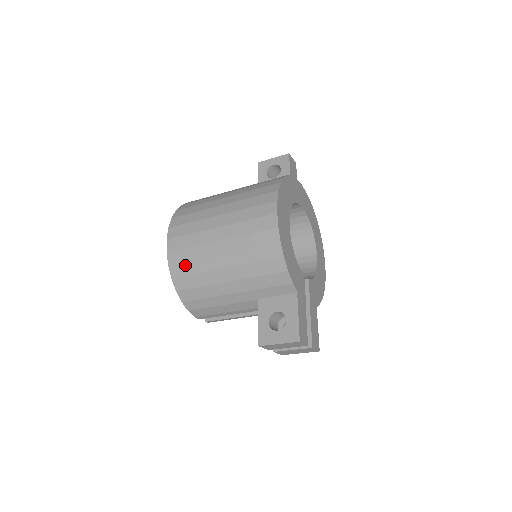
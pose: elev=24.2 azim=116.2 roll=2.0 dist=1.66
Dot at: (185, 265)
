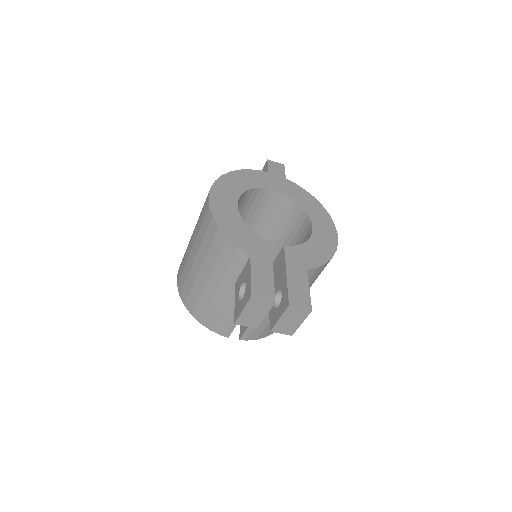
Dot at: (185, 286)
